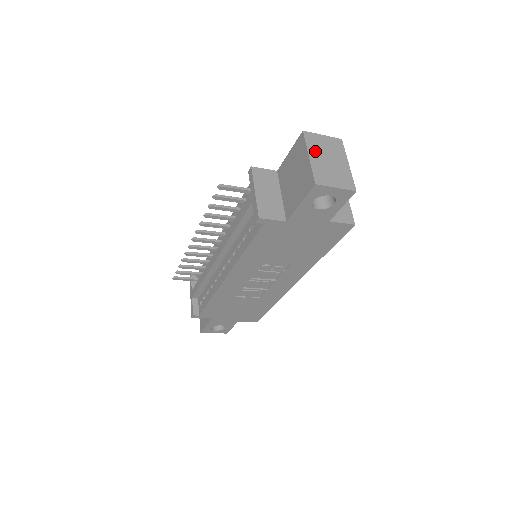
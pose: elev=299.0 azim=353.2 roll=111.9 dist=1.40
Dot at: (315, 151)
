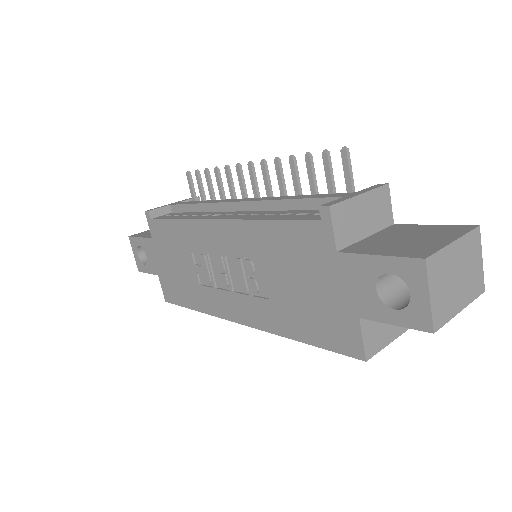
Dot at: (463, 250)
